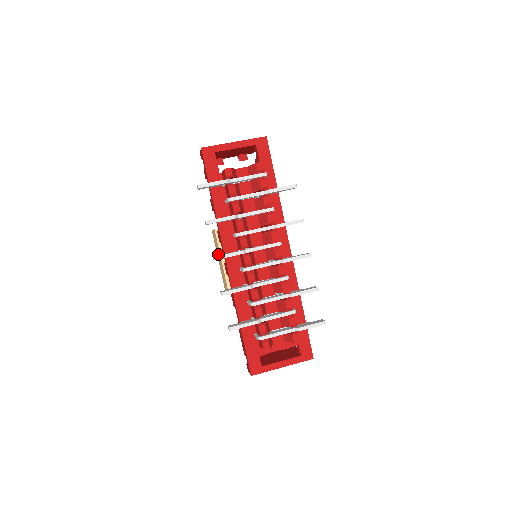
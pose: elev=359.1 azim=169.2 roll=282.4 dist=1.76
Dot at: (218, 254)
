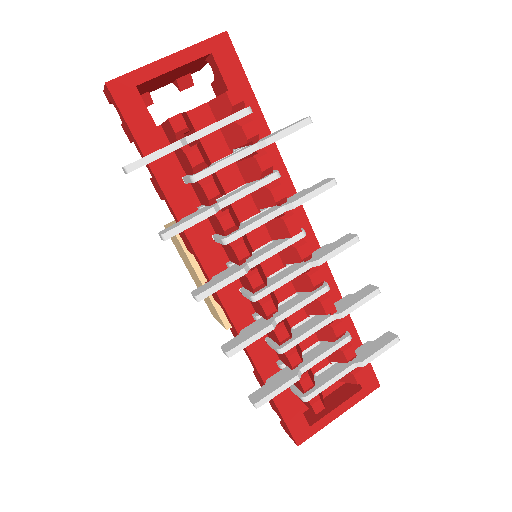
Dot at: (188, 265)
